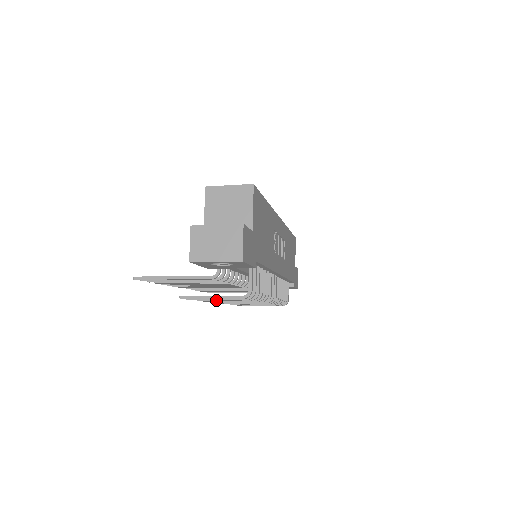
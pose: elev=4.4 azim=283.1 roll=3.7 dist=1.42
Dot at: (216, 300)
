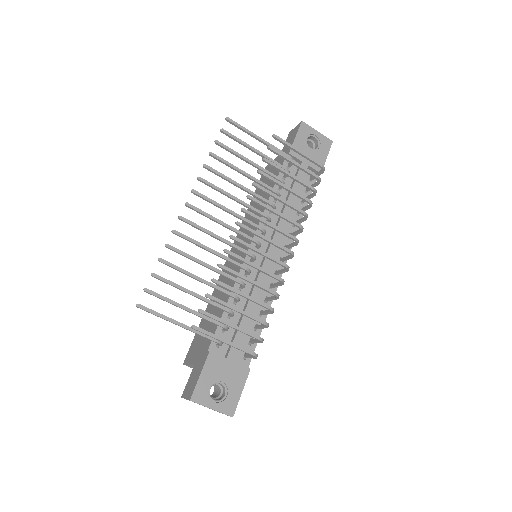
Dot at: (277, 180)
